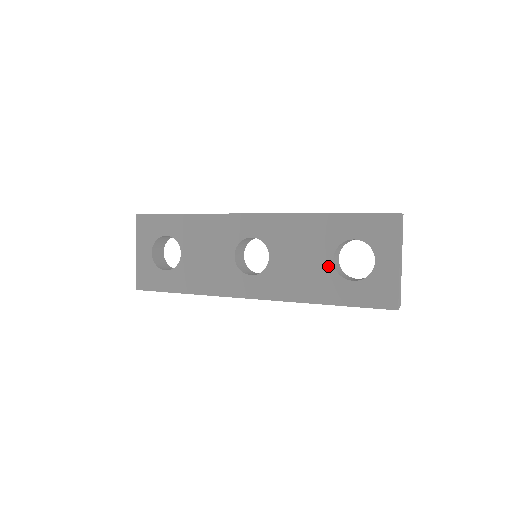
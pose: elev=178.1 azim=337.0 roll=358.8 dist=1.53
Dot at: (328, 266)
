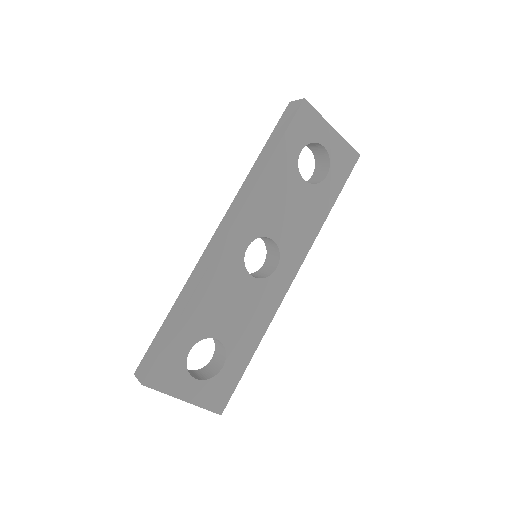
Dot at: (307, 189)
